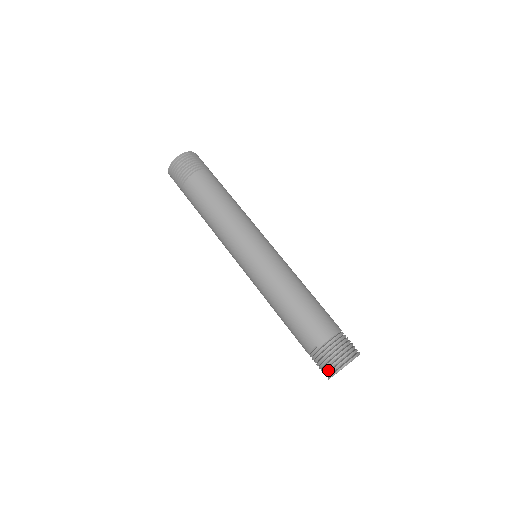
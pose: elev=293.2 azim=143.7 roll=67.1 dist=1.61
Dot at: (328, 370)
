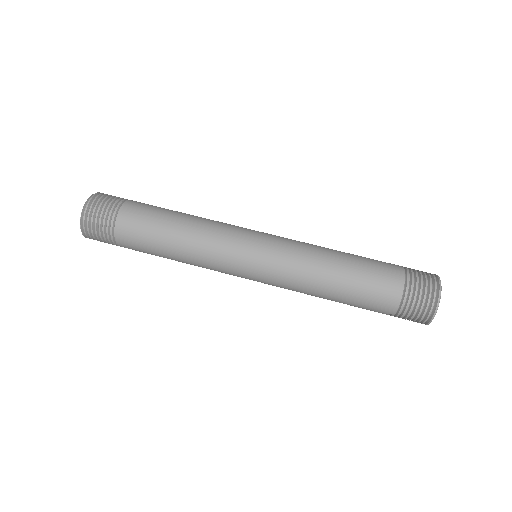
Dot at: (418, 322)
